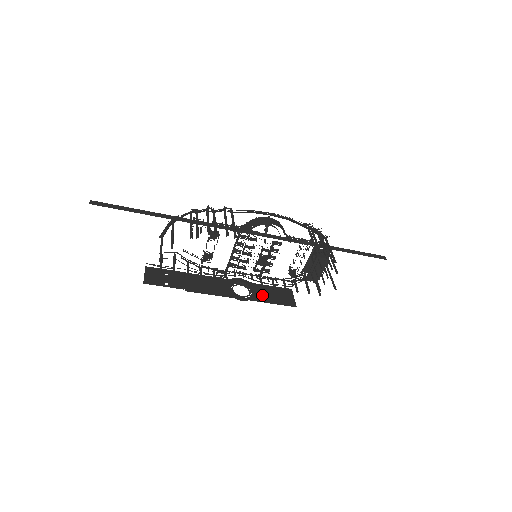
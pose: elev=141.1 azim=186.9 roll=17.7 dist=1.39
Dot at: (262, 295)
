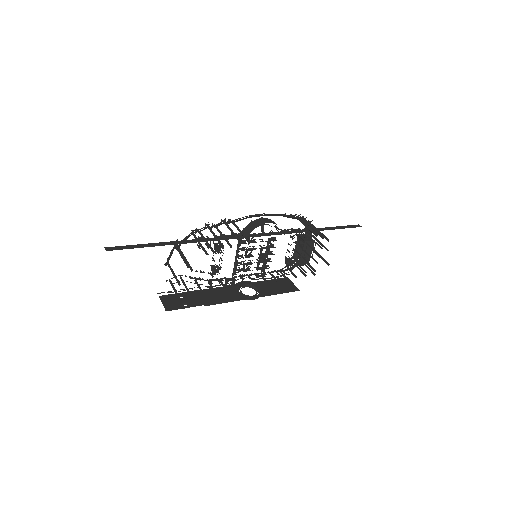
Dot at: (268, 289)
